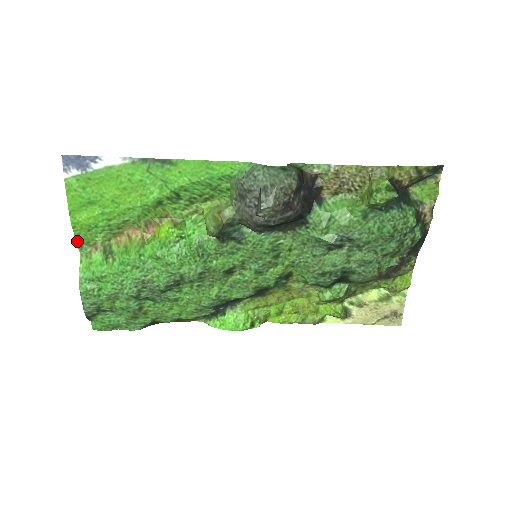
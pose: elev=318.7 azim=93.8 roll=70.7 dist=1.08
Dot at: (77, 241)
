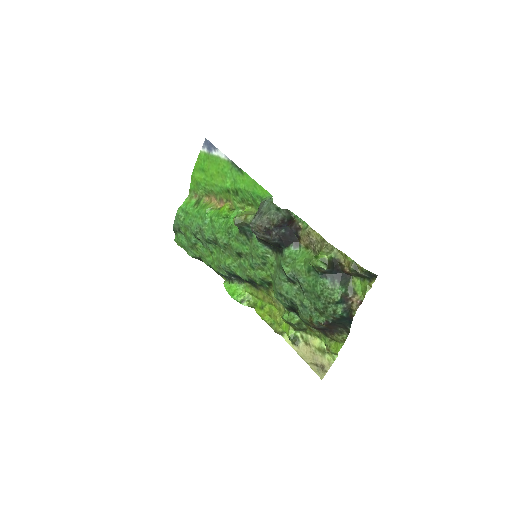
Dot at: (190, 187)
